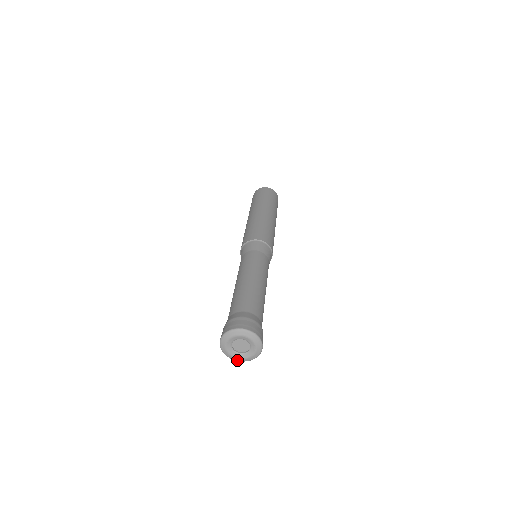
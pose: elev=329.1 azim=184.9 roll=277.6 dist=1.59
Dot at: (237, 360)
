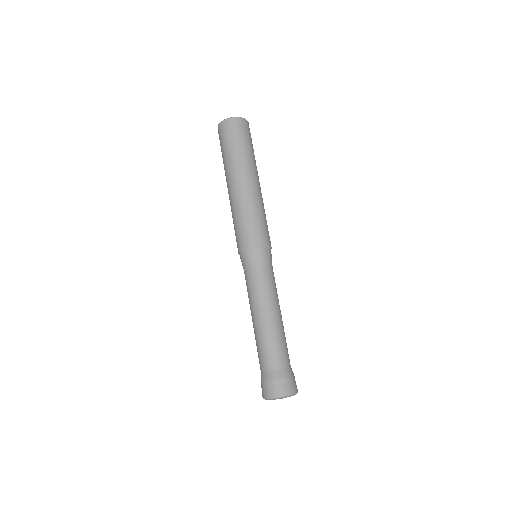
Dot at: occluded
